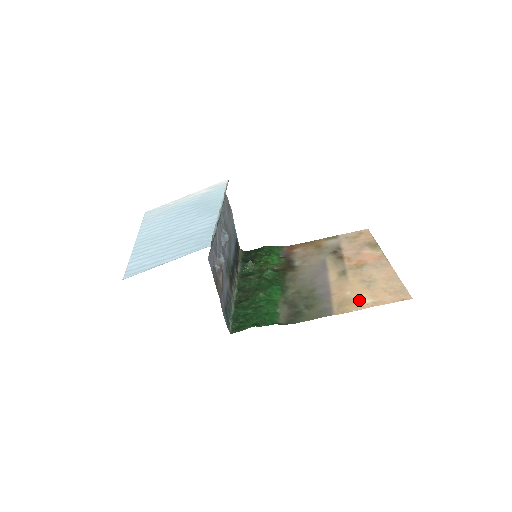
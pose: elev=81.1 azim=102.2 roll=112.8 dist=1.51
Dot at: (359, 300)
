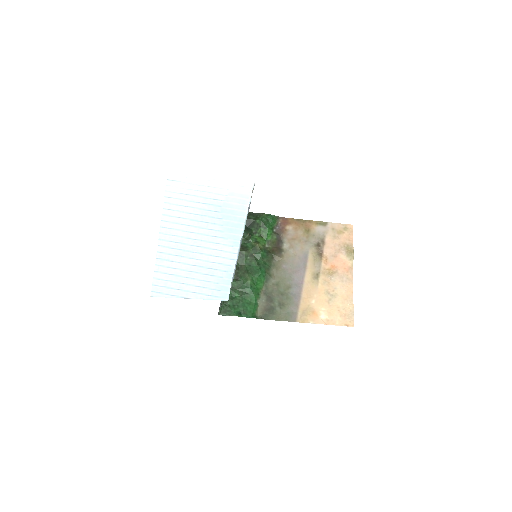
Dot at: (318, 313)
